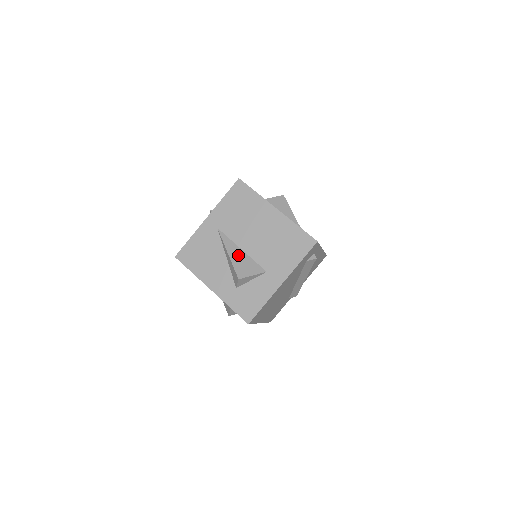
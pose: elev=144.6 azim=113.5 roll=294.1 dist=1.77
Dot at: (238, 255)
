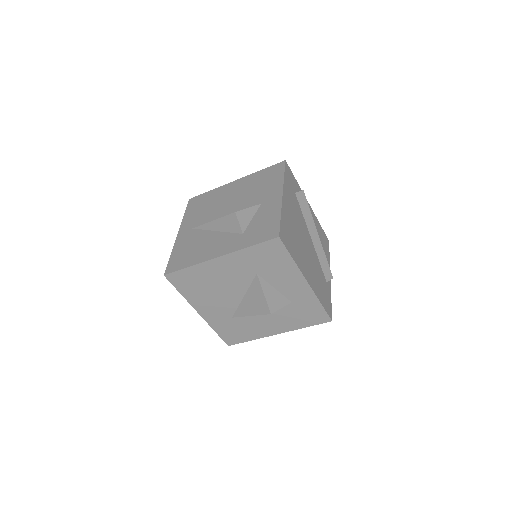
Dot at: occluded
